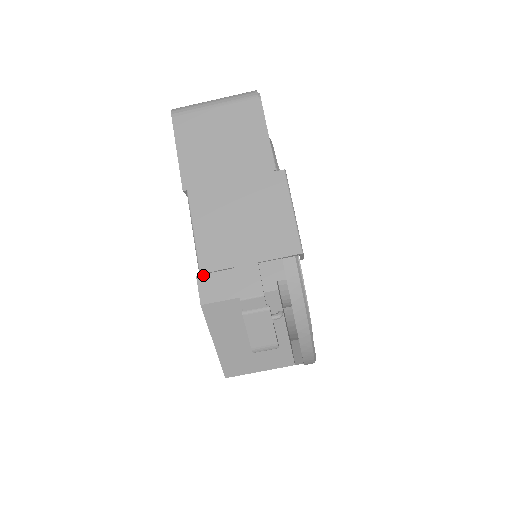
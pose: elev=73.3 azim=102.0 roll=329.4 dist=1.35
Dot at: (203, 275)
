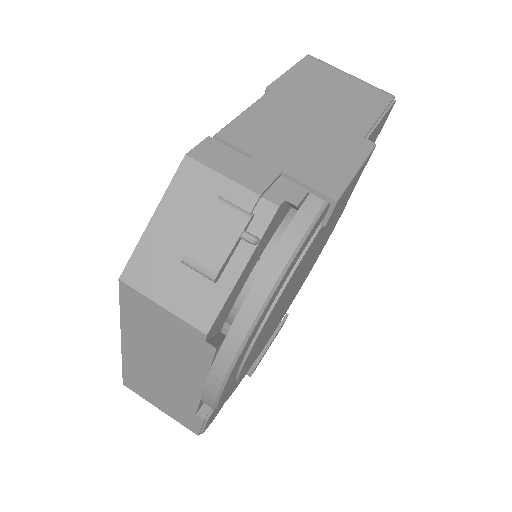
Dot at: (216, 140)
